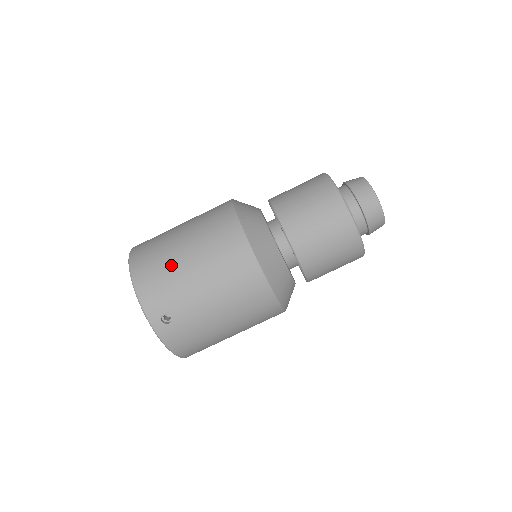
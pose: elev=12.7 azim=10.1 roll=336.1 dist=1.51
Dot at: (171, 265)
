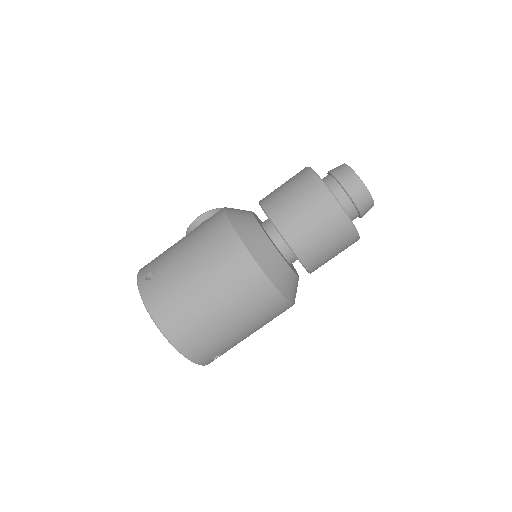
Dot at: (215, 332)
